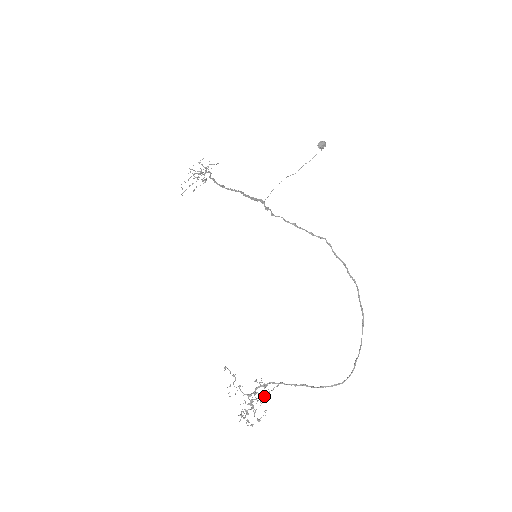
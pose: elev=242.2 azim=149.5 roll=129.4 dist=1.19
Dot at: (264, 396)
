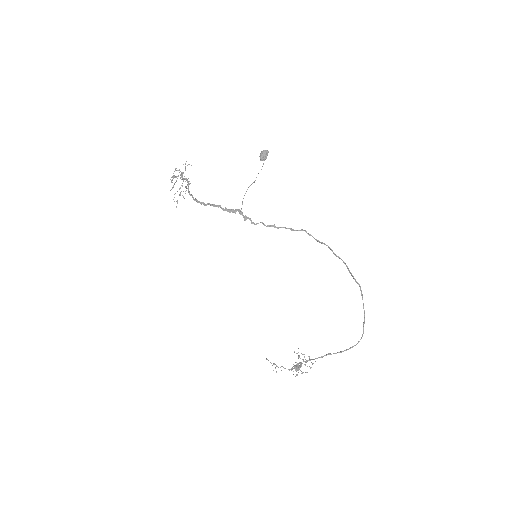
Dot at: occluded
